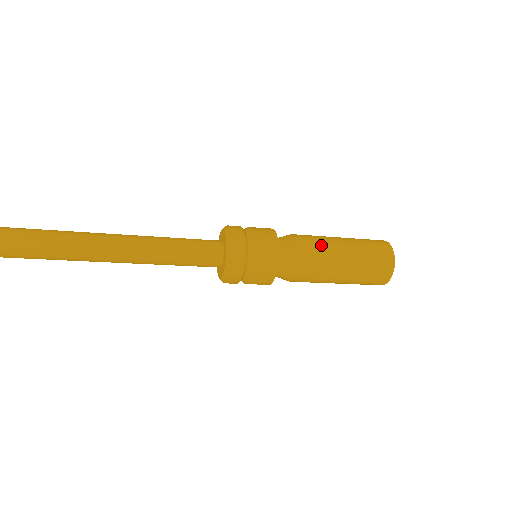
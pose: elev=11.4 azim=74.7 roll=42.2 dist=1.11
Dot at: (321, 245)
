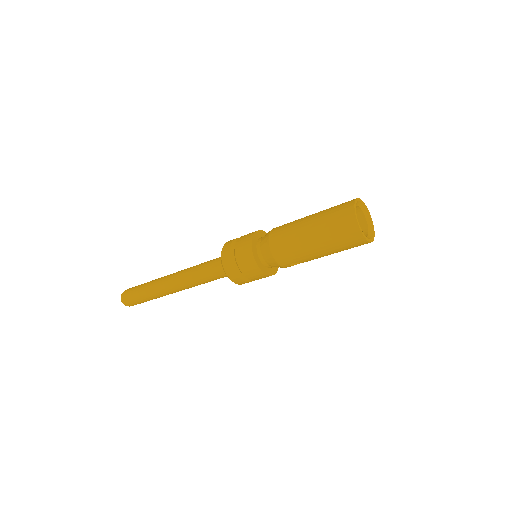
Dot at: (290, 222)
